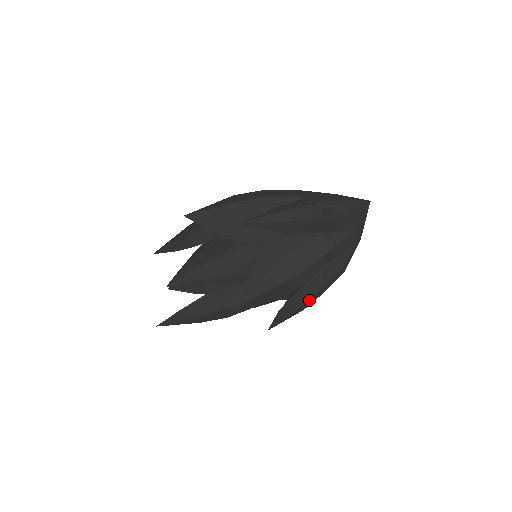
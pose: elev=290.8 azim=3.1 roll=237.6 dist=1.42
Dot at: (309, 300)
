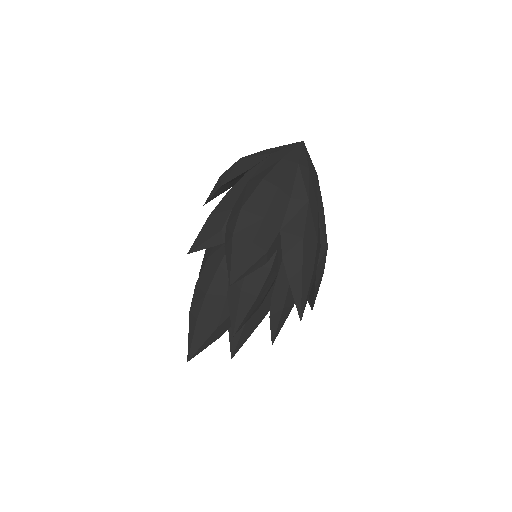
Dot at: (240, 218)
